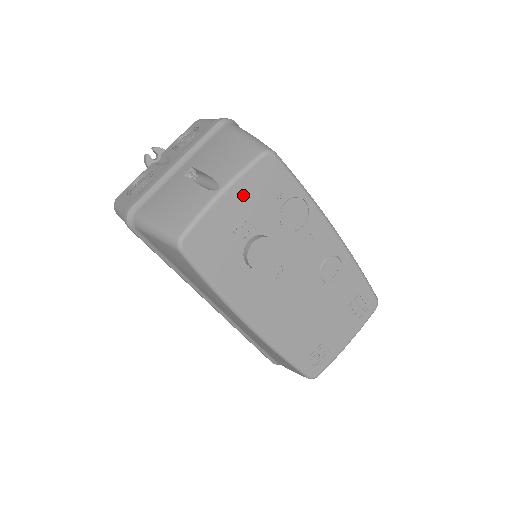
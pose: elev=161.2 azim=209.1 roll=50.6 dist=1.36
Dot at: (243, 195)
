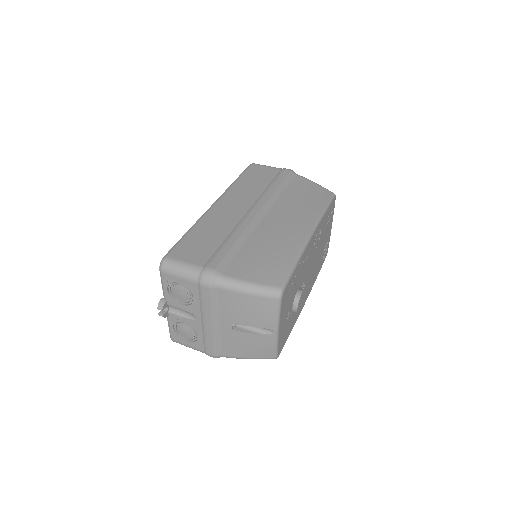
Dot at: (283, 315)
